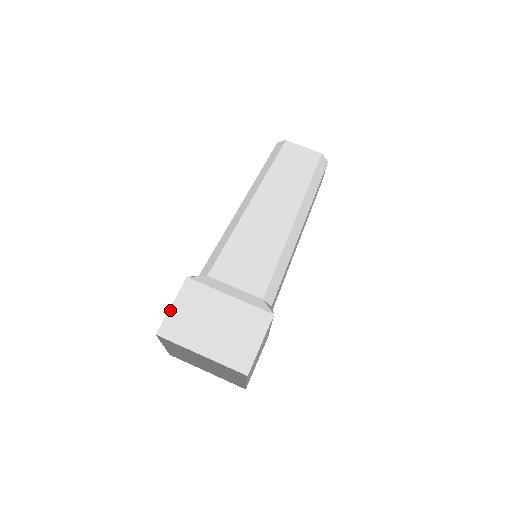
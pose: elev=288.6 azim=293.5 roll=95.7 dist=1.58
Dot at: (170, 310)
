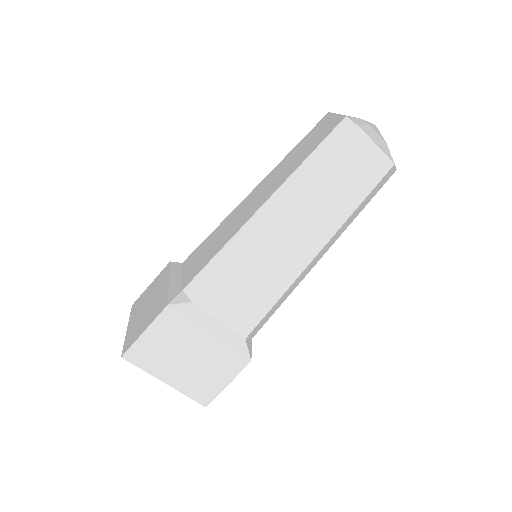
Dot at: (141, 336)
